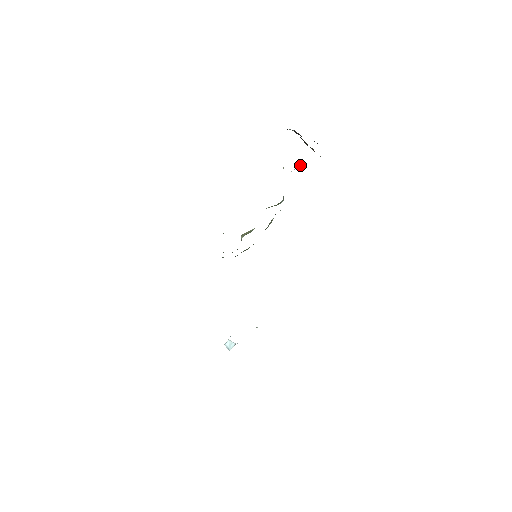
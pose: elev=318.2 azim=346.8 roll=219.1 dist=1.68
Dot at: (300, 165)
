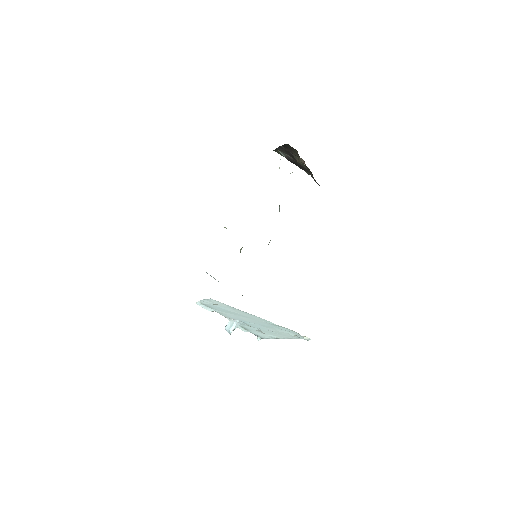
Dot at: occluded
